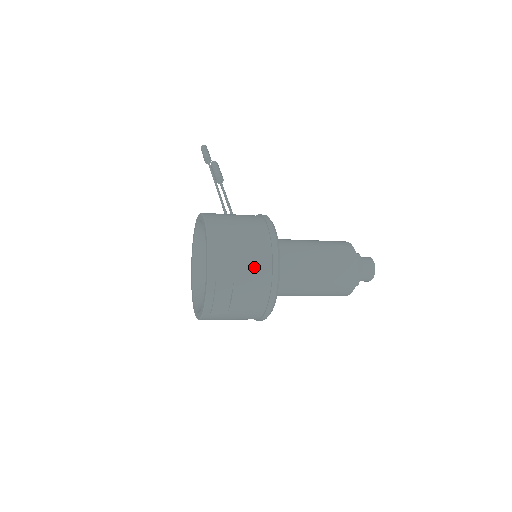
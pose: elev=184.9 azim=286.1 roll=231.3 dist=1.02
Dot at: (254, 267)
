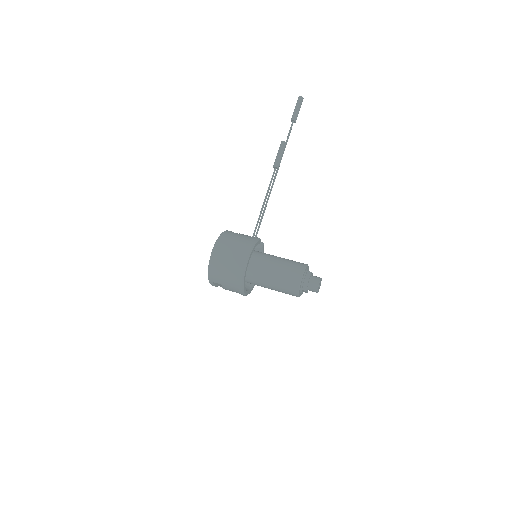
Dot at: (230, 283)
